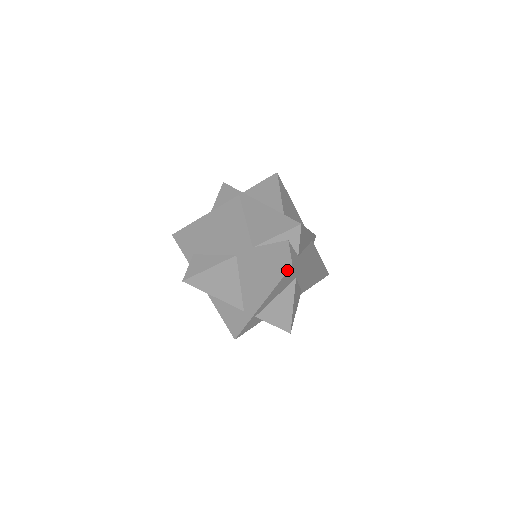
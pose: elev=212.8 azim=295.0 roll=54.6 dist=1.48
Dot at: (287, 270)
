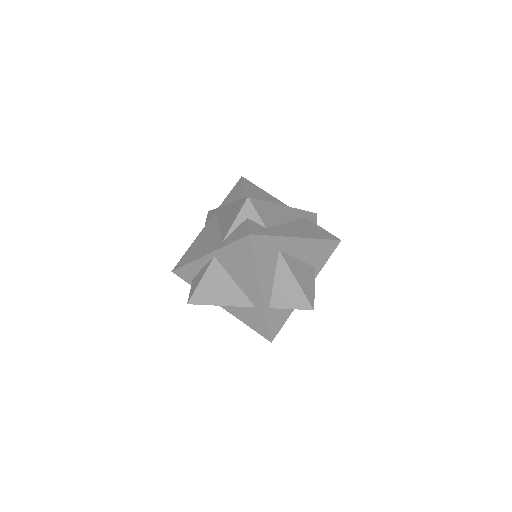
Dot at: (250, 242)
